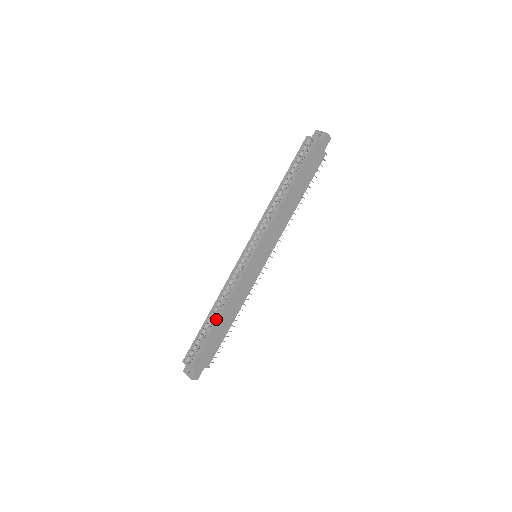
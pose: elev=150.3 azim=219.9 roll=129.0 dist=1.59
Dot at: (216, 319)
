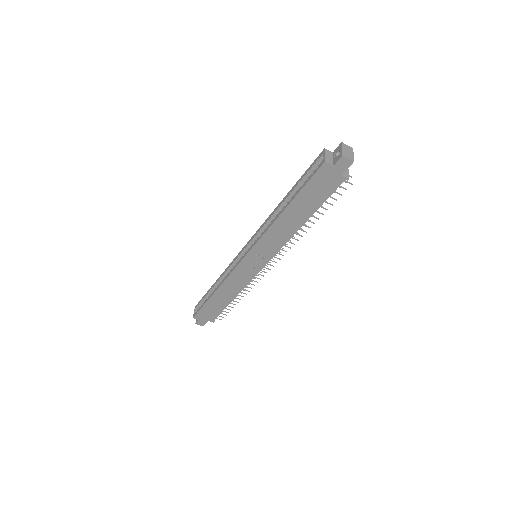
Dot at: (212, 293)
